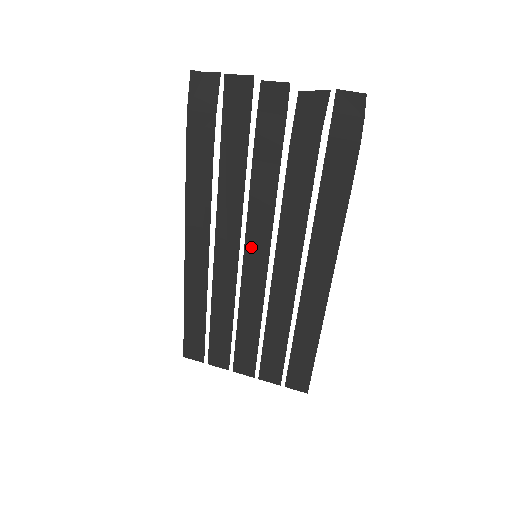
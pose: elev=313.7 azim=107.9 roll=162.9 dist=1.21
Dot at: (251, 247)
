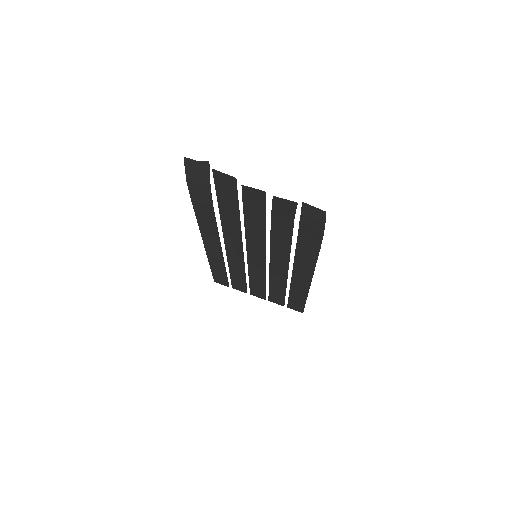
Dot at: (251, 252)
